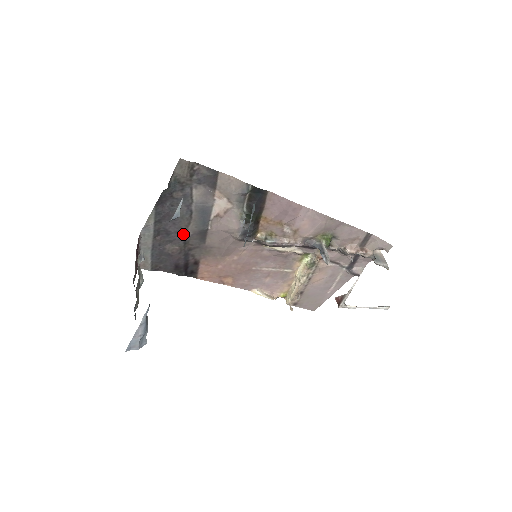
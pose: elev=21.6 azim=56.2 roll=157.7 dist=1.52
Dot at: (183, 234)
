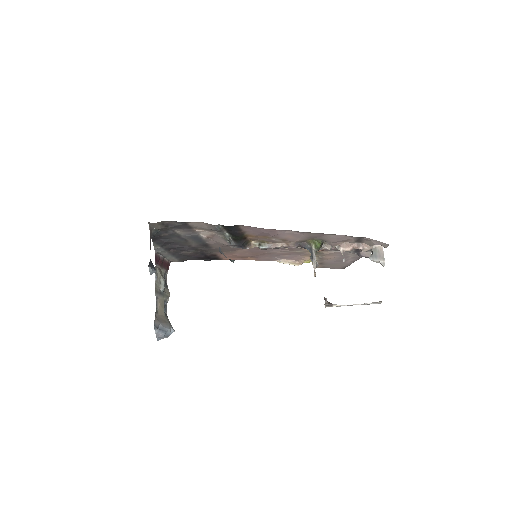
Dot at: (189, 247)
